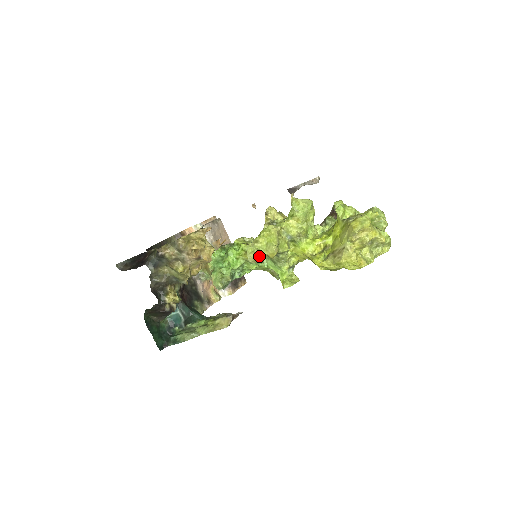
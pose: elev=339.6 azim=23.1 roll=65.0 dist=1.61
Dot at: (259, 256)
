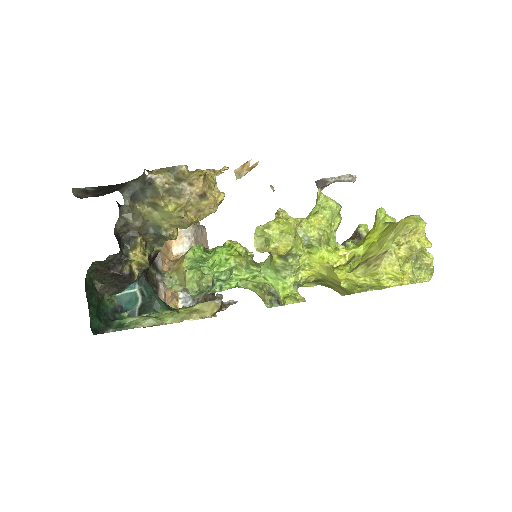
Dot at: (267, 246)
